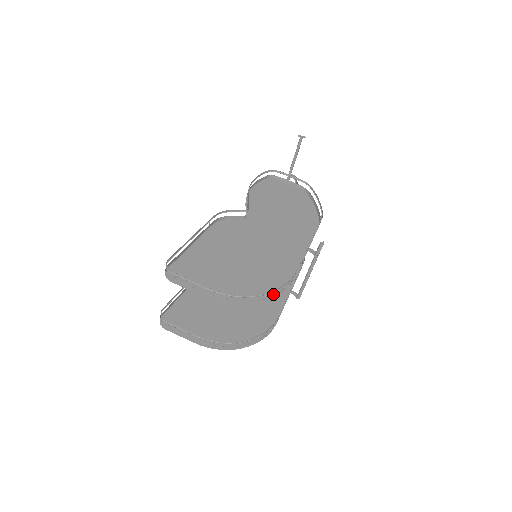
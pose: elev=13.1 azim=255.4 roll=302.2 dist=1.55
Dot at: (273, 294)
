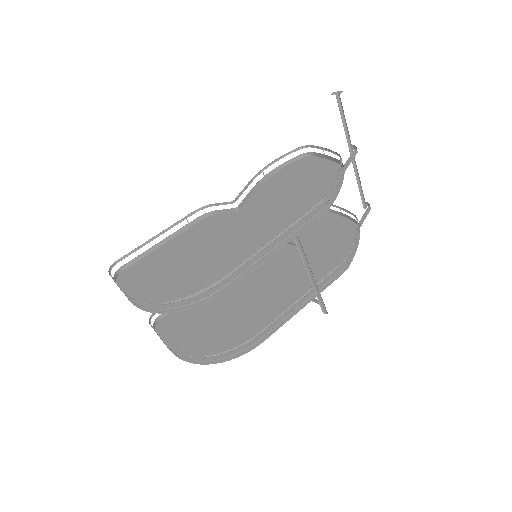
Dot at: (193, 303)
